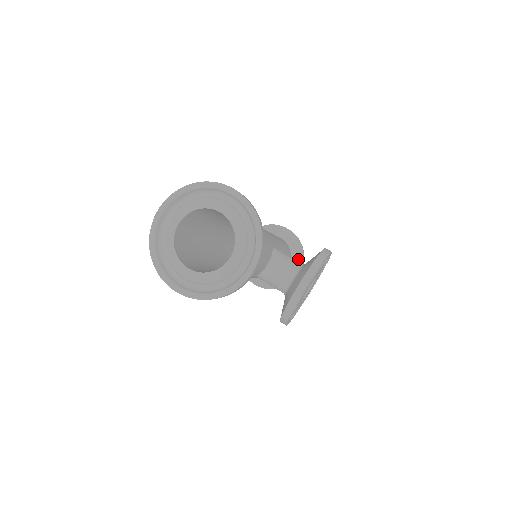
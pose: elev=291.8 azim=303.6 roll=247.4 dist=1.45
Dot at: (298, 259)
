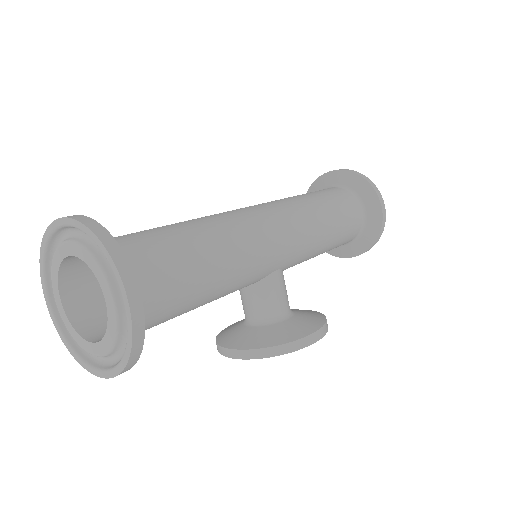
Dot at: (360, 247)
